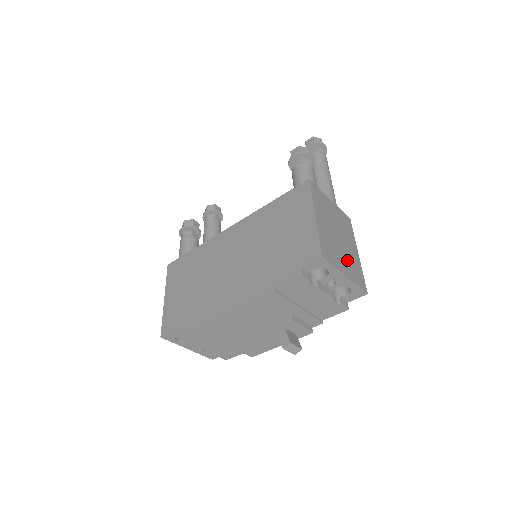
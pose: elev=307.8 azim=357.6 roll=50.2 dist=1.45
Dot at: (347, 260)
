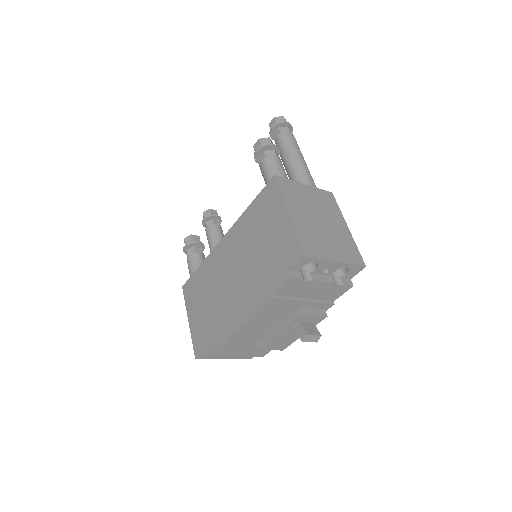
Dot at: (335, 242)
